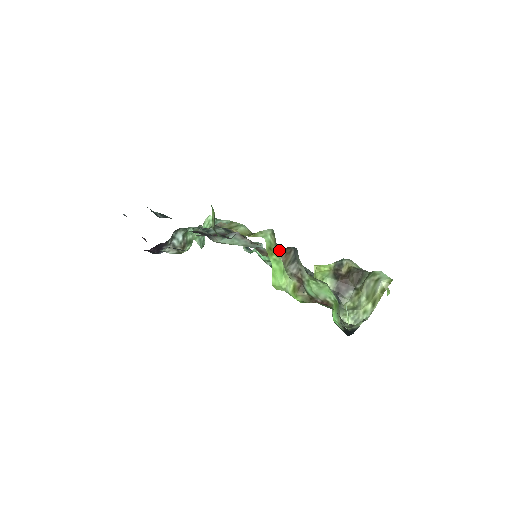
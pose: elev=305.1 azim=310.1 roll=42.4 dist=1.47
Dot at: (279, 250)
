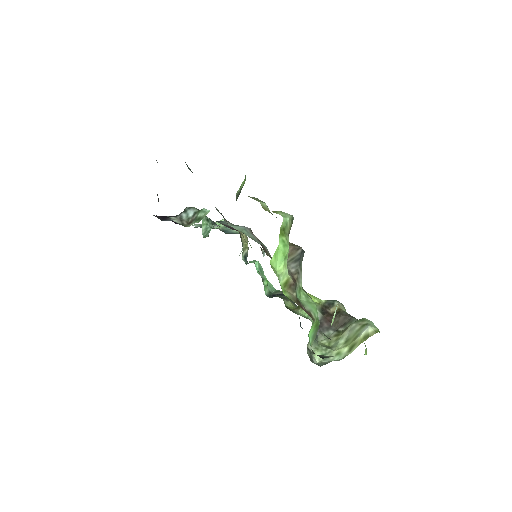
Dot at: occluded
